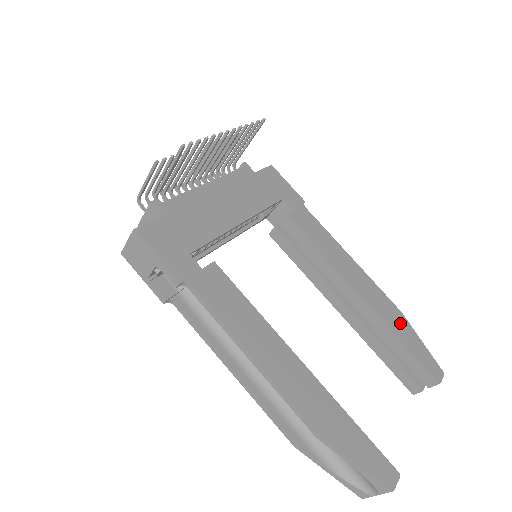
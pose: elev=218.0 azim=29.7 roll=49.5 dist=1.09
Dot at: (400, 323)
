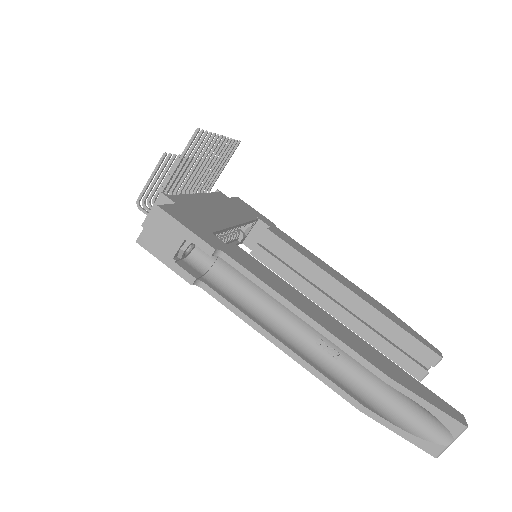
Dot at: (389, 314)
